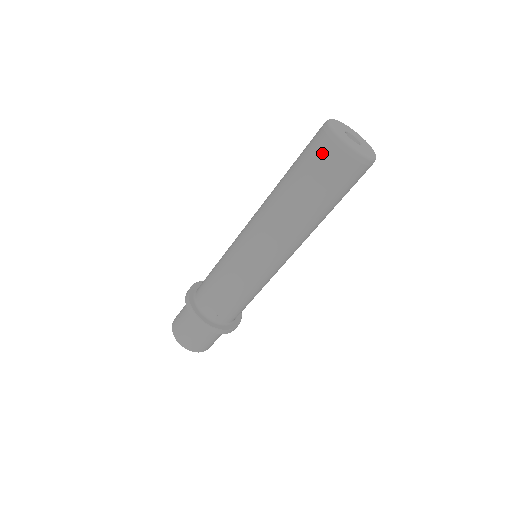
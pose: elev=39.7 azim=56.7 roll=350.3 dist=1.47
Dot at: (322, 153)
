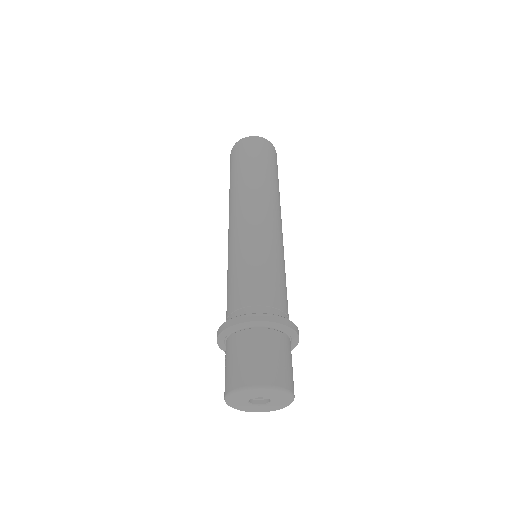
Dot at: (233, 155)
